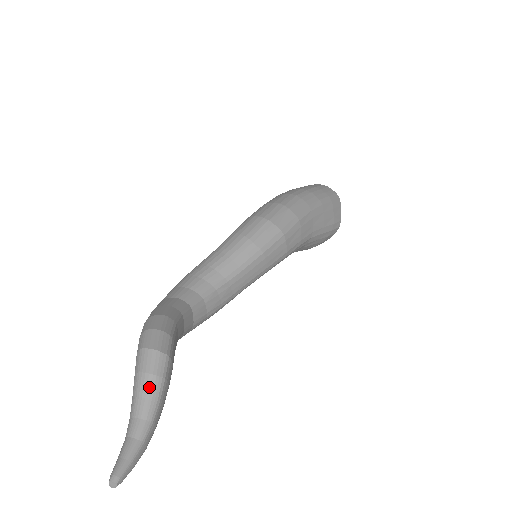
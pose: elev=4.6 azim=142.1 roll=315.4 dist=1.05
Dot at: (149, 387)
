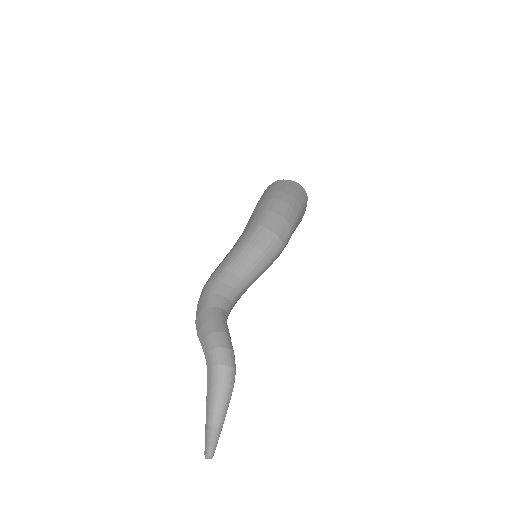
Dot at: (226, 393)
